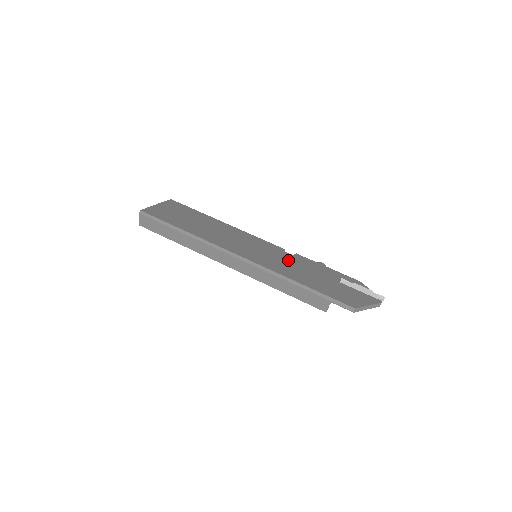
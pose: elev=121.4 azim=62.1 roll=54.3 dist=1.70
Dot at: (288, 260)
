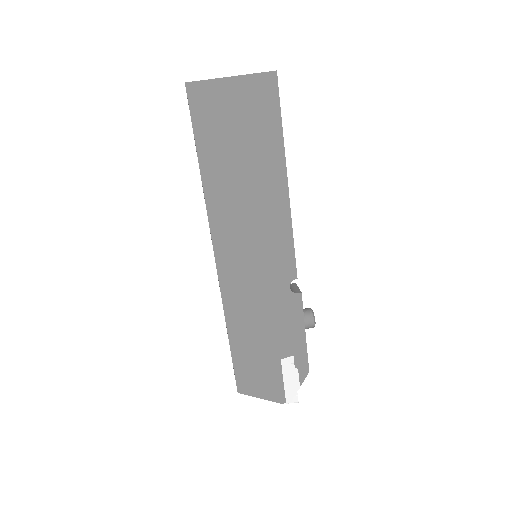
Dot at: (270, 297)
